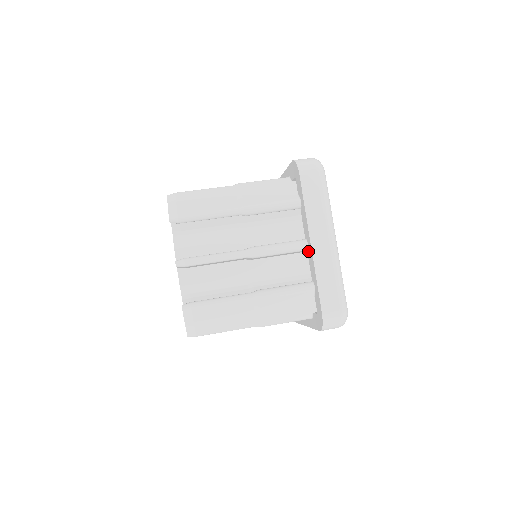
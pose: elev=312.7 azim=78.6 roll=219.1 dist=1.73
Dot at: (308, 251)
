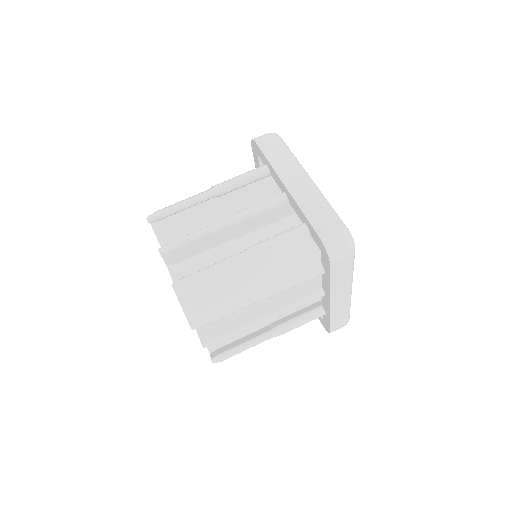
Dot at: (324, 297)
